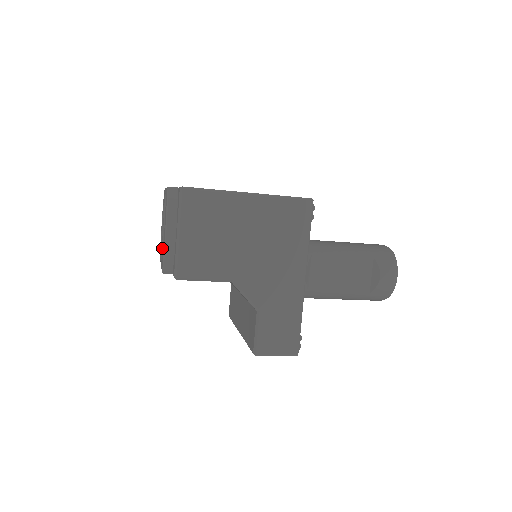
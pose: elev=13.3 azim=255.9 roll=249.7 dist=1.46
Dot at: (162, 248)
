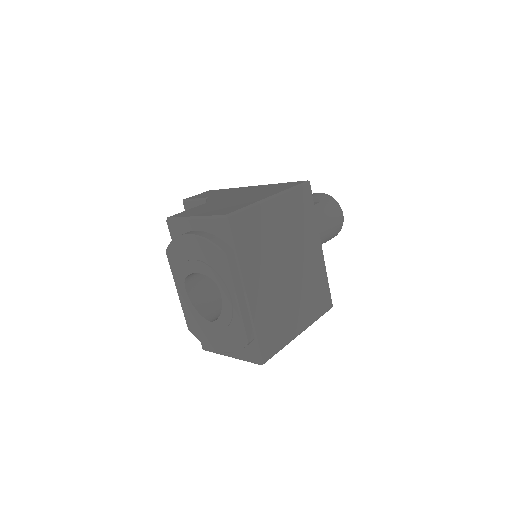
Dot at: (199, 323)
